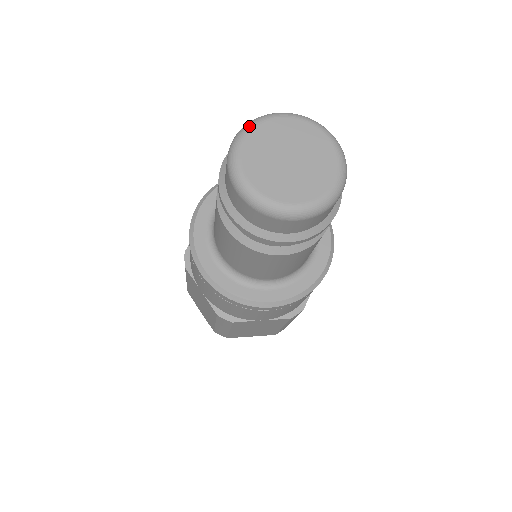
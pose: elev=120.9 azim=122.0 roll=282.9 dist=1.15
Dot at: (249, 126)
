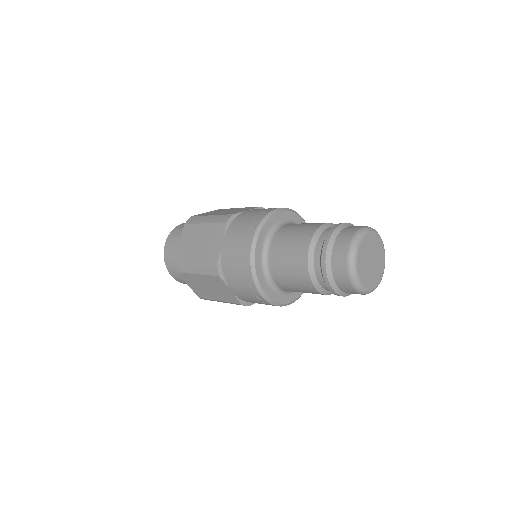
Dot at: (358, 244)
